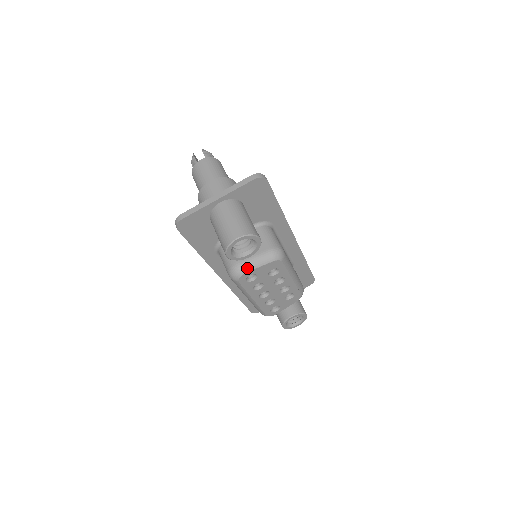
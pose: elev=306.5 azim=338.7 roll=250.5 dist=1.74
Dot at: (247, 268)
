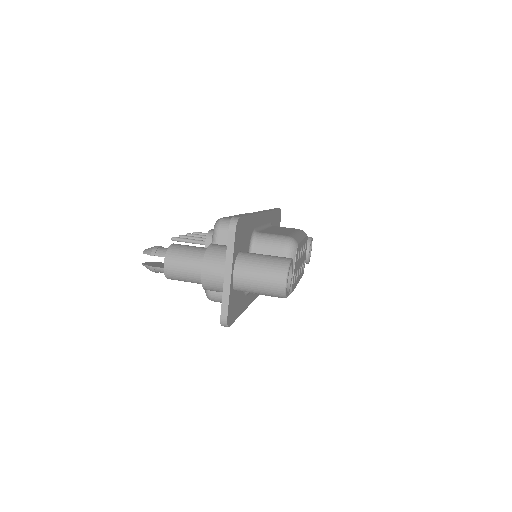
Dot at: occluded
